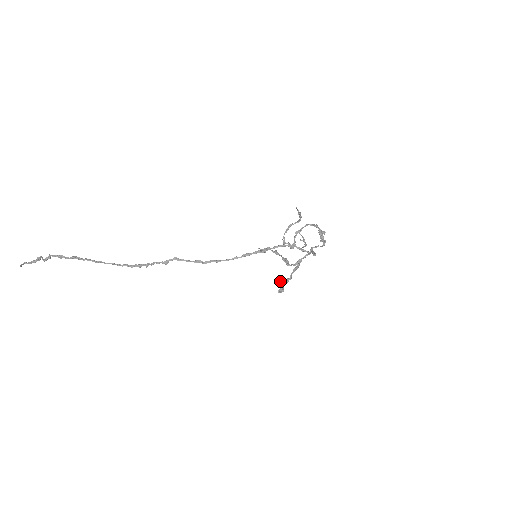
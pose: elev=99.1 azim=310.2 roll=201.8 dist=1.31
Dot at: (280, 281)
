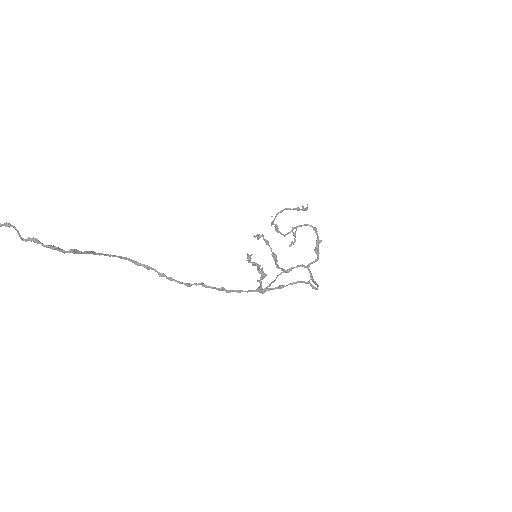
Dot at: (258, 270)
